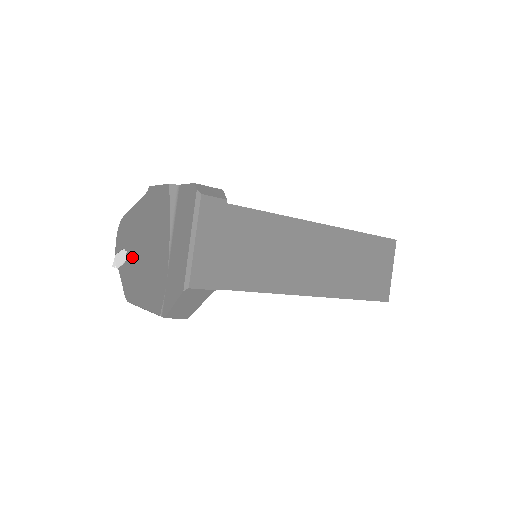
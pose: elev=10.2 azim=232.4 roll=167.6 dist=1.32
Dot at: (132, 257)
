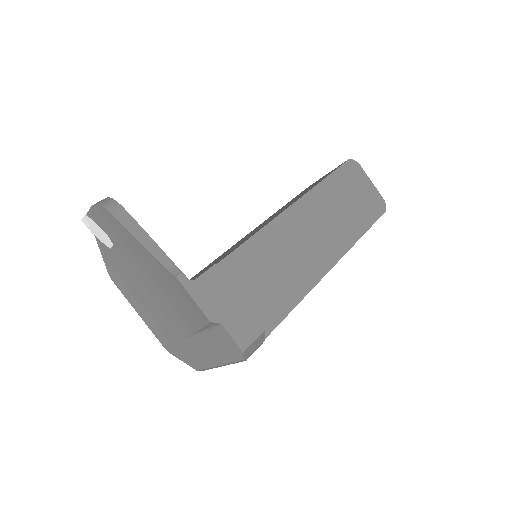
Dot at: (124, 263)
